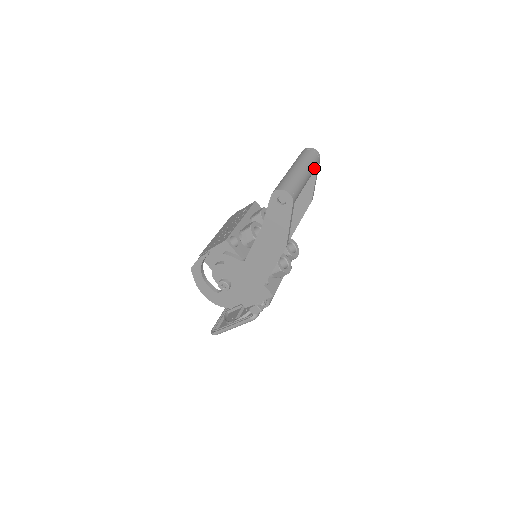
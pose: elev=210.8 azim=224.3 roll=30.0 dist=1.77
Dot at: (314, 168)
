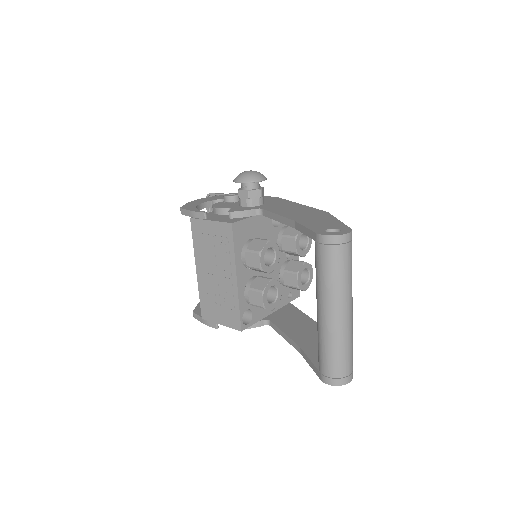
Dot at: (351, 268)
